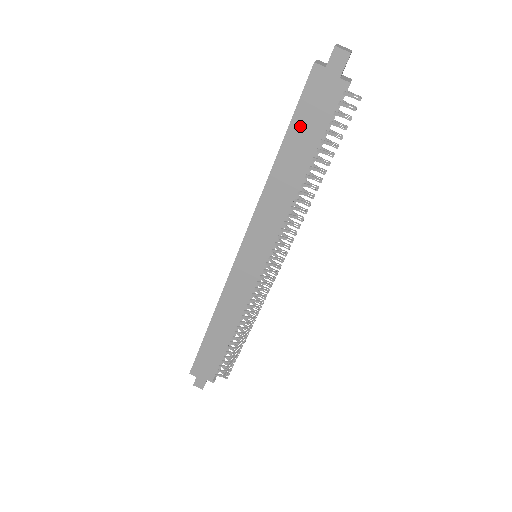
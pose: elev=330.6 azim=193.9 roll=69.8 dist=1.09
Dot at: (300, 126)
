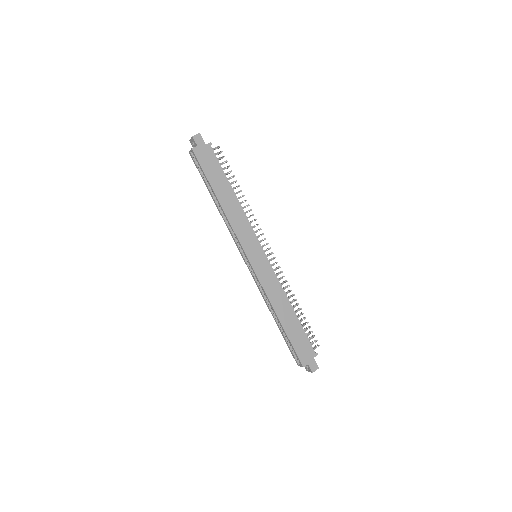
Dot at: (212, 176)
